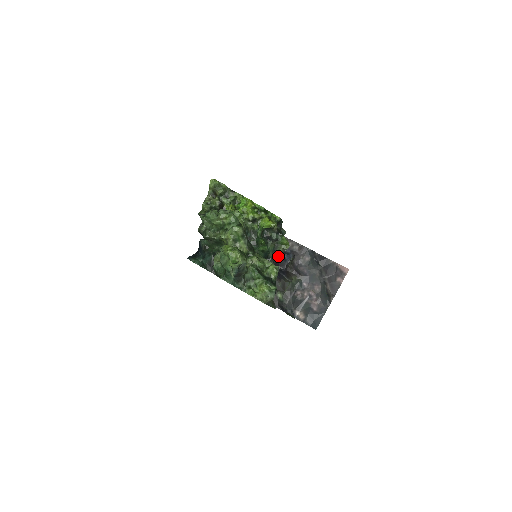
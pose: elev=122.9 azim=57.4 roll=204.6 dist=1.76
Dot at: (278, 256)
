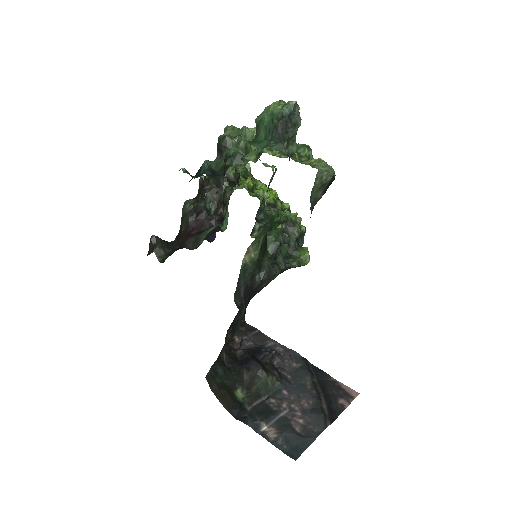
Dot at: (251, 347)
